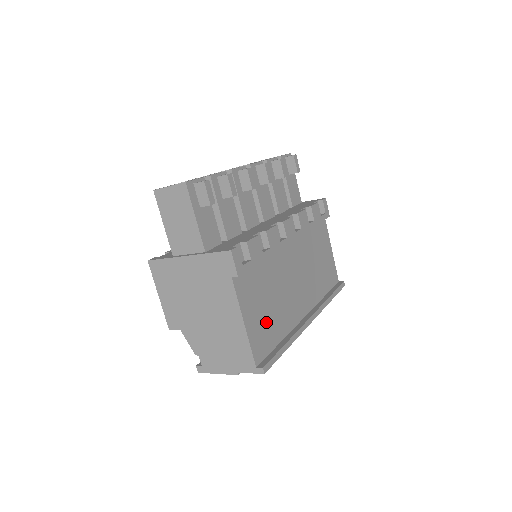
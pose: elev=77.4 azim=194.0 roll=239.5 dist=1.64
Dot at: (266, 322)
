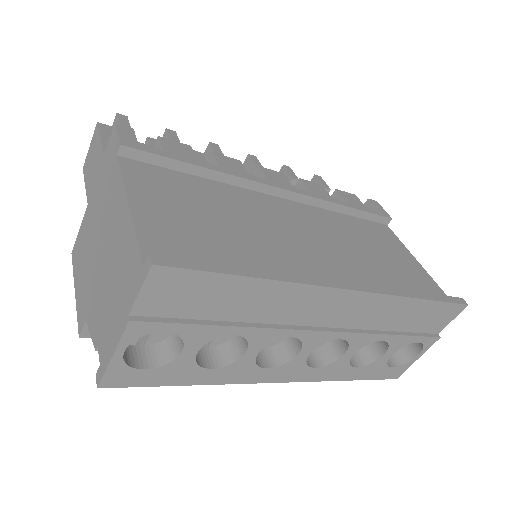
Dot at: (200, 235)
